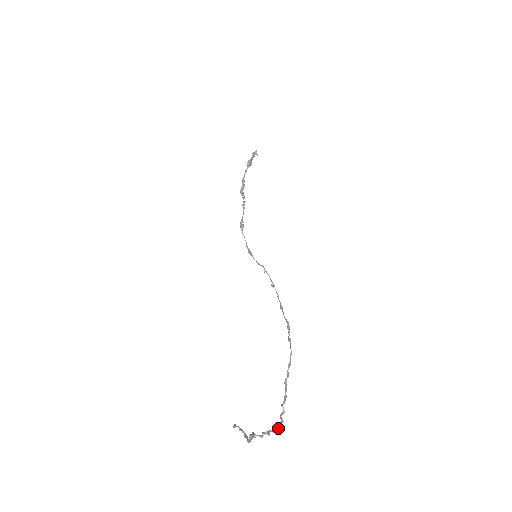
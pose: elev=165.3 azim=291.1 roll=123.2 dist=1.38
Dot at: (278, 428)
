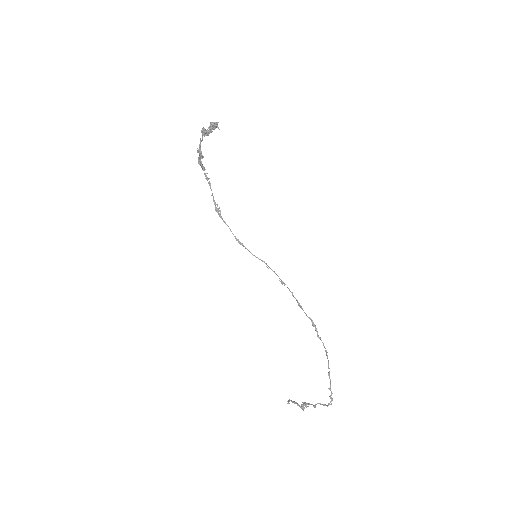
Dot at: occluded
